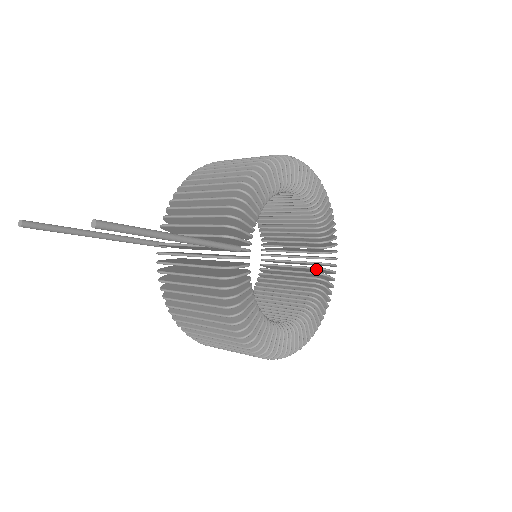
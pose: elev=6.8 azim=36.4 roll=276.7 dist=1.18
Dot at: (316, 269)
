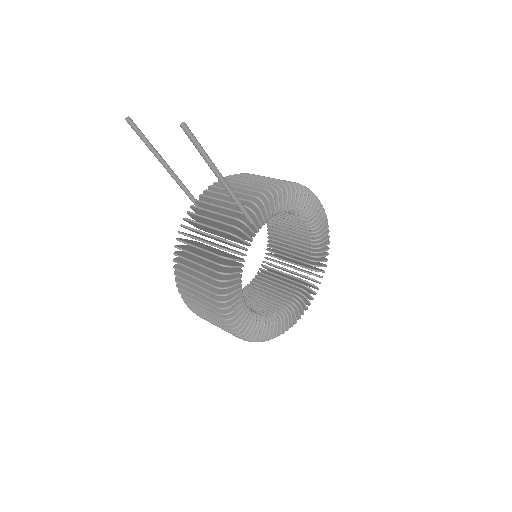
Dot at: (294, 295)
